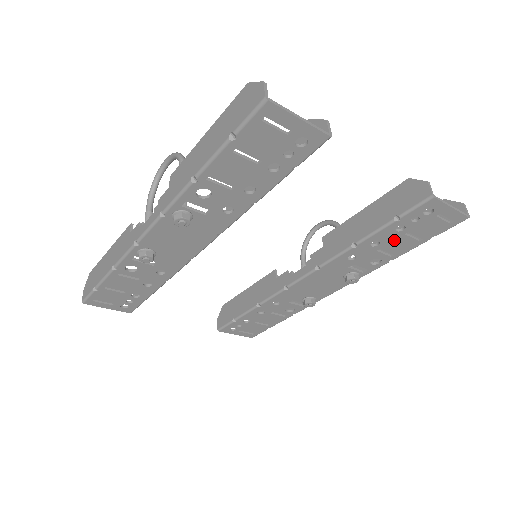
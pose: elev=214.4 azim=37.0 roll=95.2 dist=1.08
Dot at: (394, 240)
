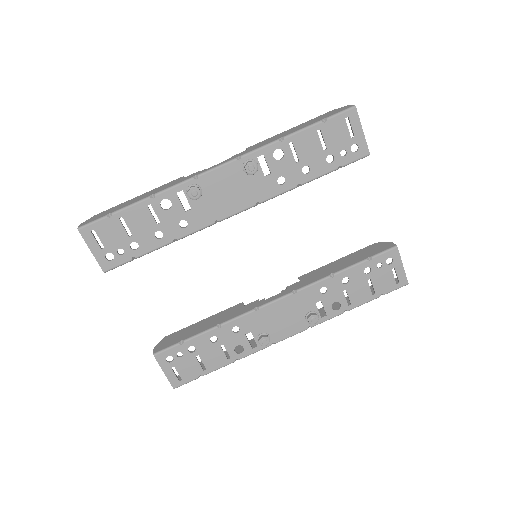
Dot at: (358, 283)
